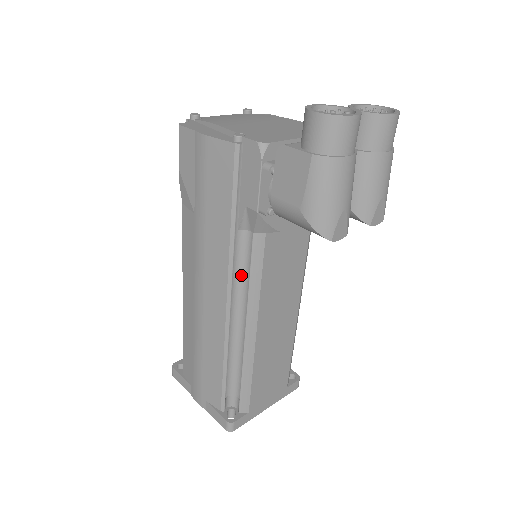
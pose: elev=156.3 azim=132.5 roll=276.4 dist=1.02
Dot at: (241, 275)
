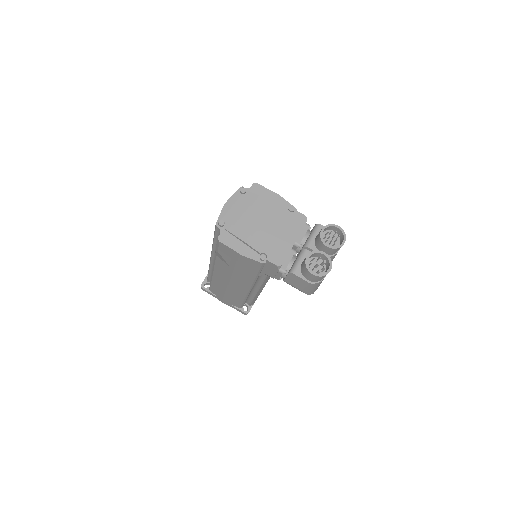
Dot at: (257, 282)
